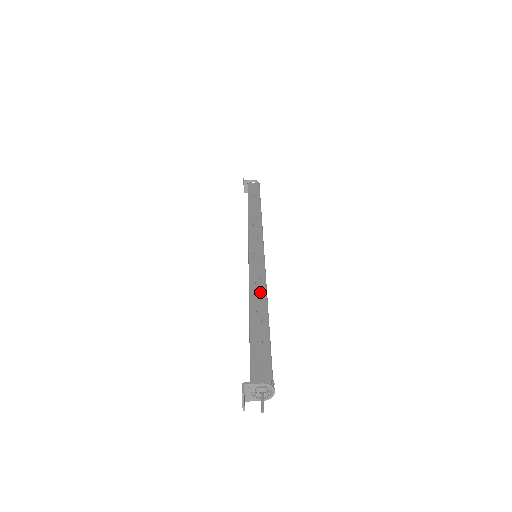
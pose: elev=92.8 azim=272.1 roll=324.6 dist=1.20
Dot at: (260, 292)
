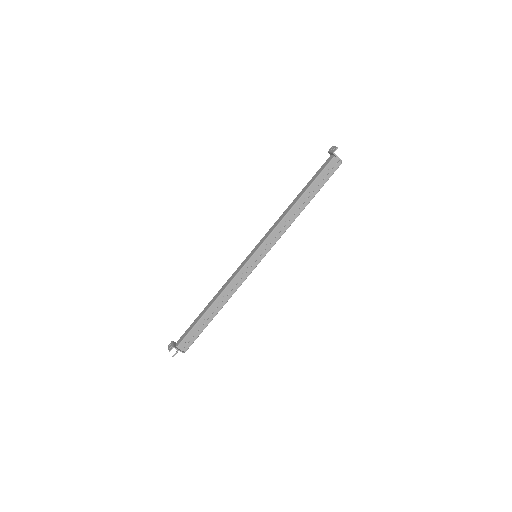
Dot at: (227, 296)
